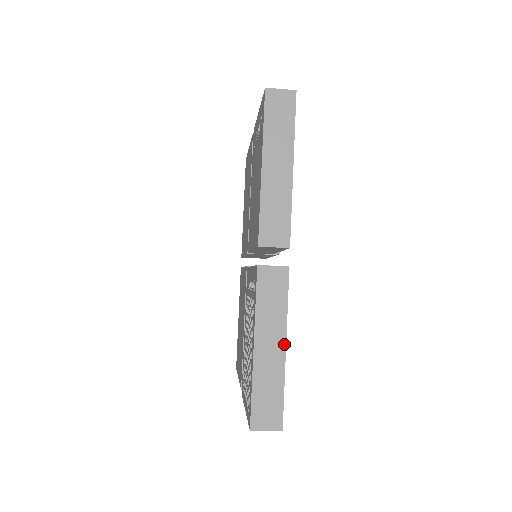
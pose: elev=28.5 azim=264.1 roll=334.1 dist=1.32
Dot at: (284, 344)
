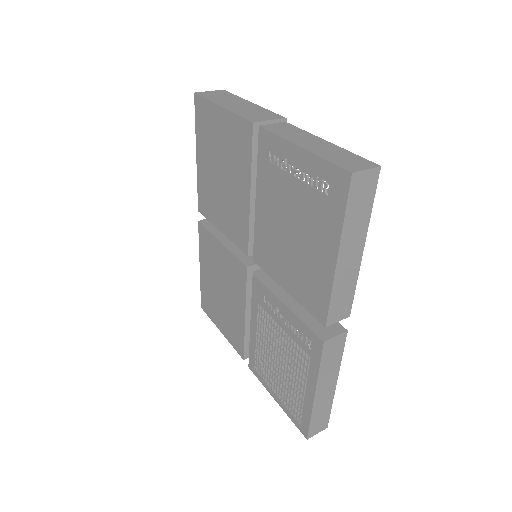
Dot at: (336, 382)
